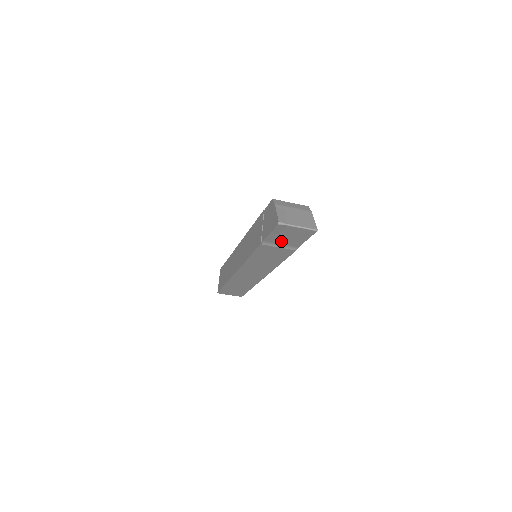
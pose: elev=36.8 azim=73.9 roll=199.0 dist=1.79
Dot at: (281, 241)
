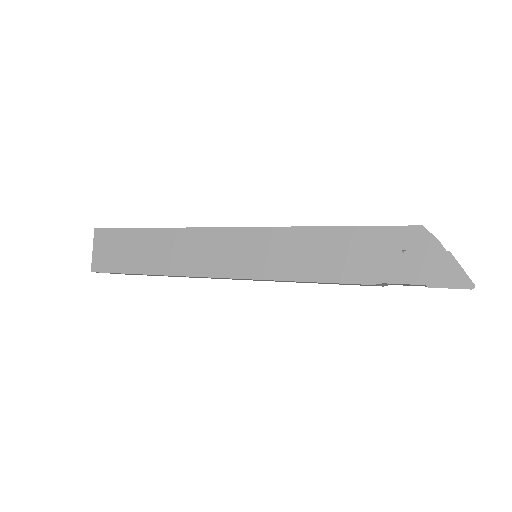
Dot at: occluded
